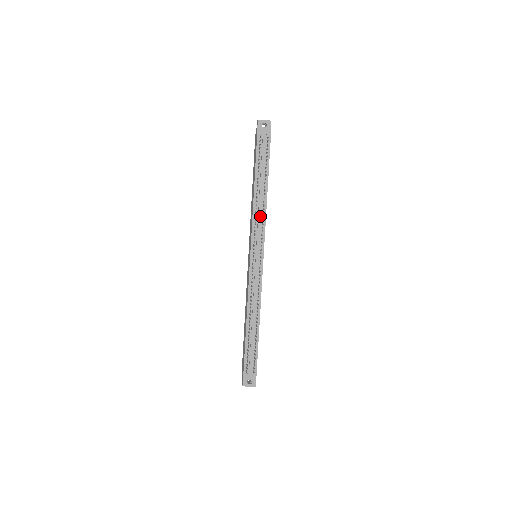
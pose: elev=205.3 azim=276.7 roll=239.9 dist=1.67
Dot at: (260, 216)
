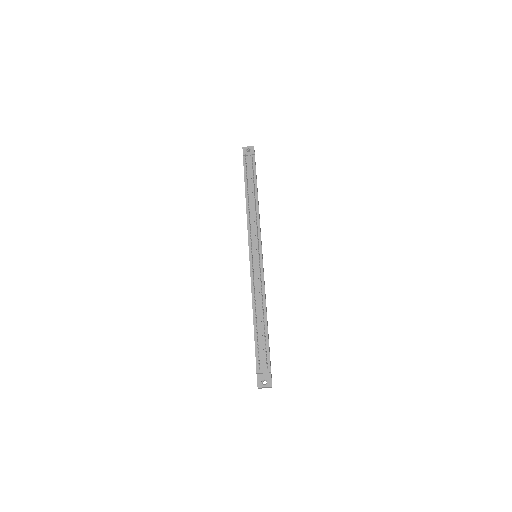
Dot at: (253, 217)
